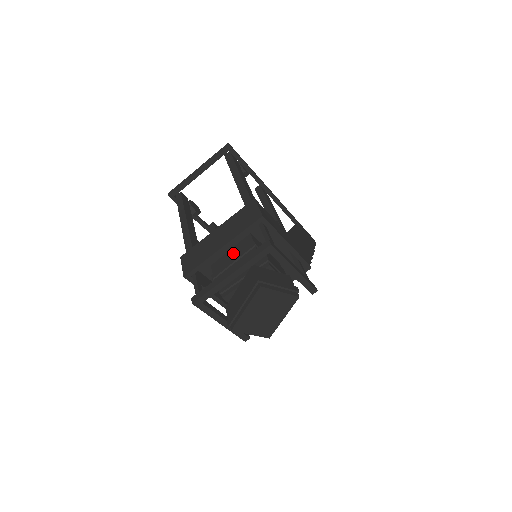
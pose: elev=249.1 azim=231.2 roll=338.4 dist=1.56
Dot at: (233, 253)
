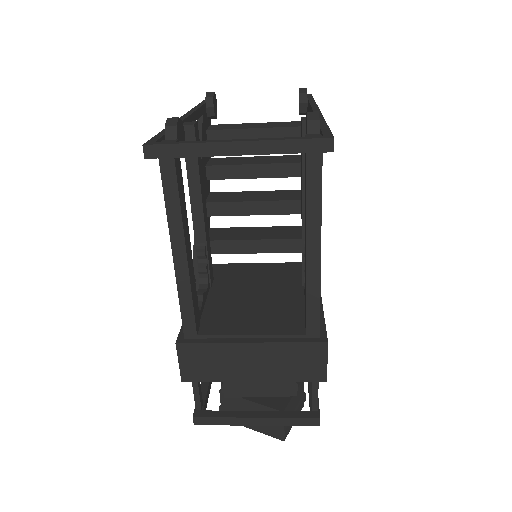
Dot at: occluded
